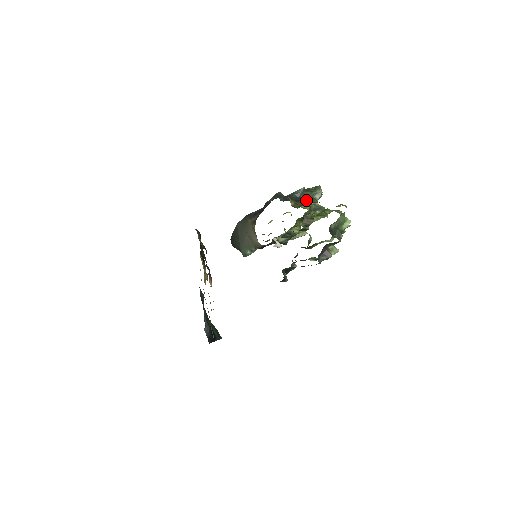
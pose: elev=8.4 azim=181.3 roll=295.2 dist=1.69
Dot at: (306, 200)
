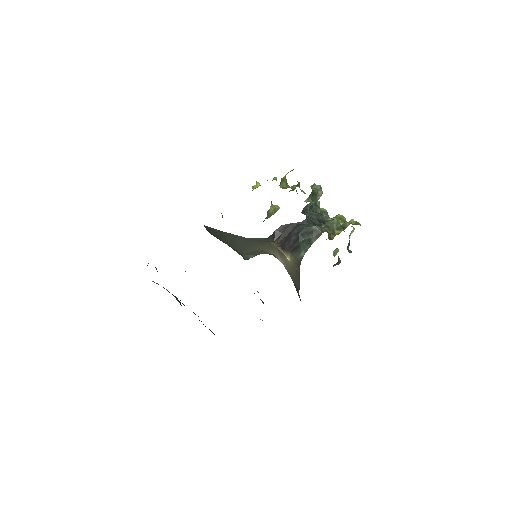
Dot at: (324, 217)
